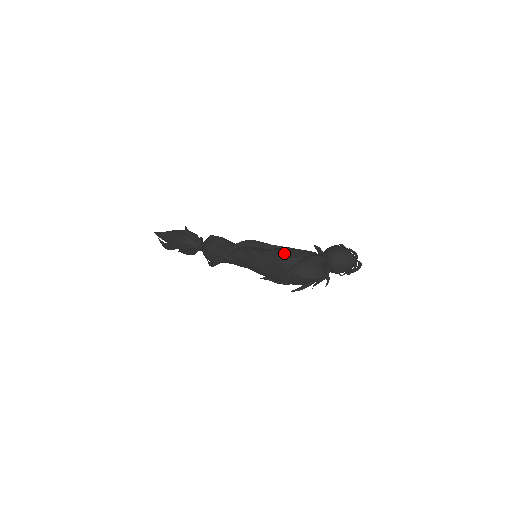
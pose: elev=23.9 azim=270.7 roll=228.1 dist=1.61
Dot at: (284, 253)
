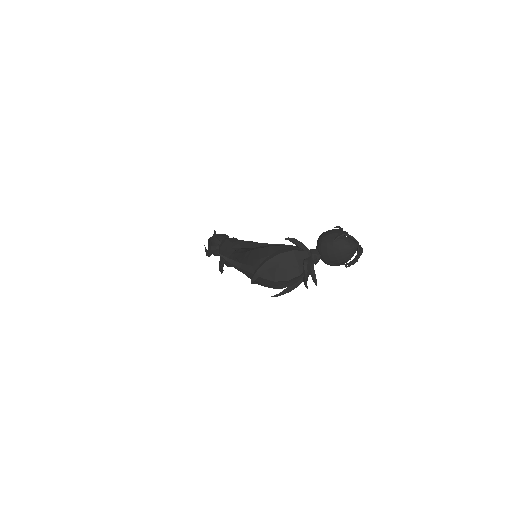
Dot at: (255, 253)
